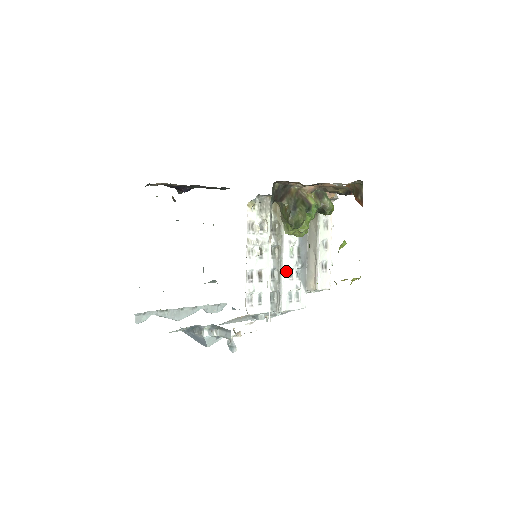
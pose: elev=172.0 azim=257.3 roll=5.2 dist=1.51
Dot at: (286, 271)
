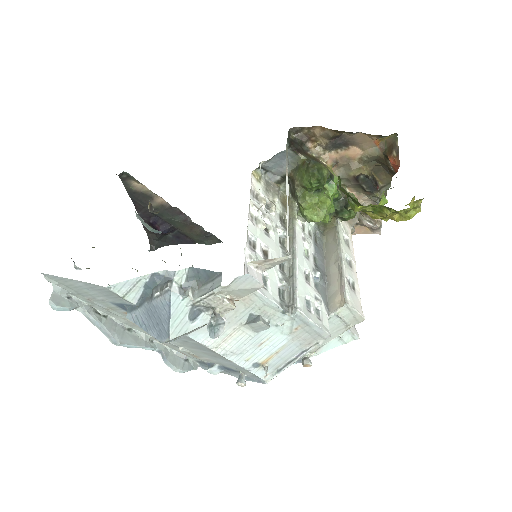
Dot at: (301, 268)
